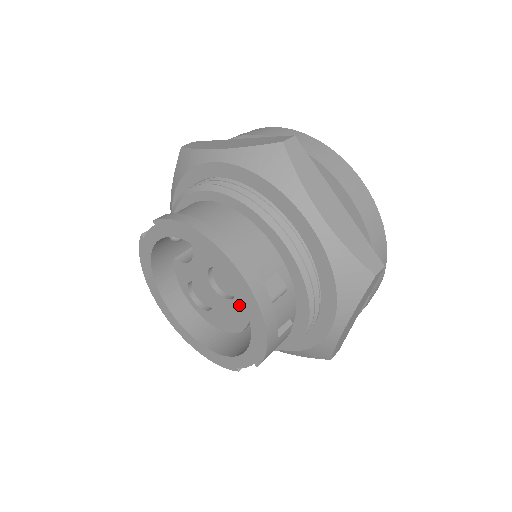
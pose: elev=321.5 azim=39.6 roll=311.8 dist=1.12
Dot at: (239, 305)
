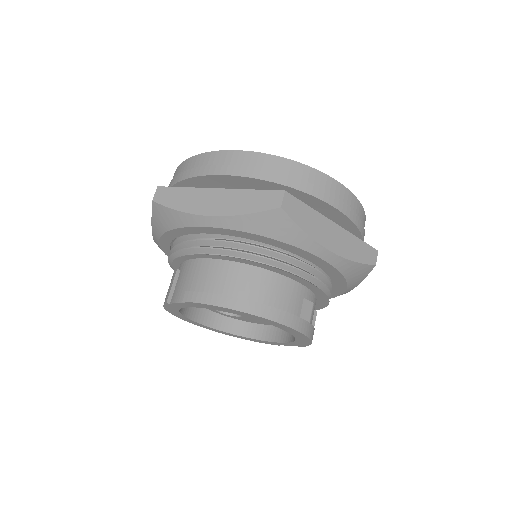
Dot at: occluded
